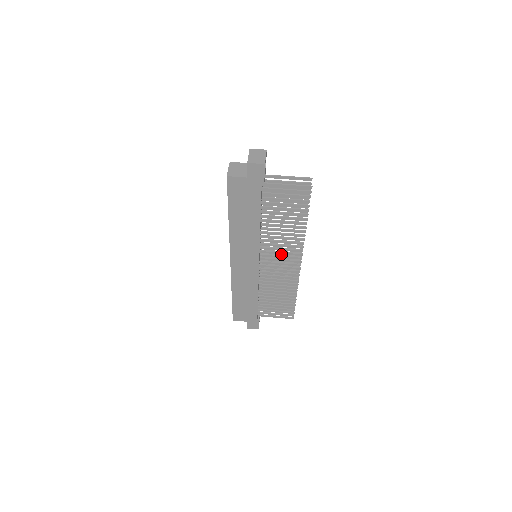
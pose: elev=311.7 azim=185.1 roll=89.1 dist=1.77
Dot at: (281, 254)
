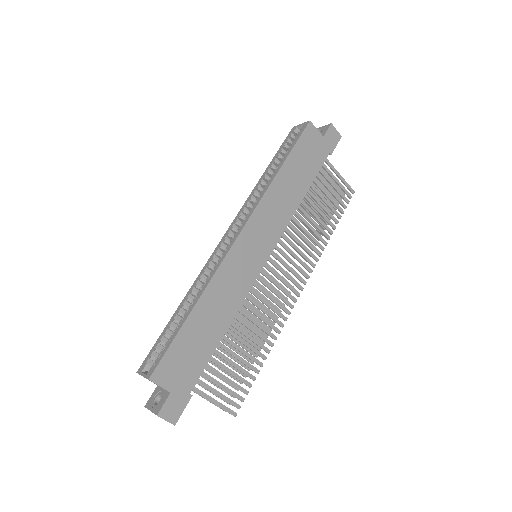
Dot at: (273, 277)
